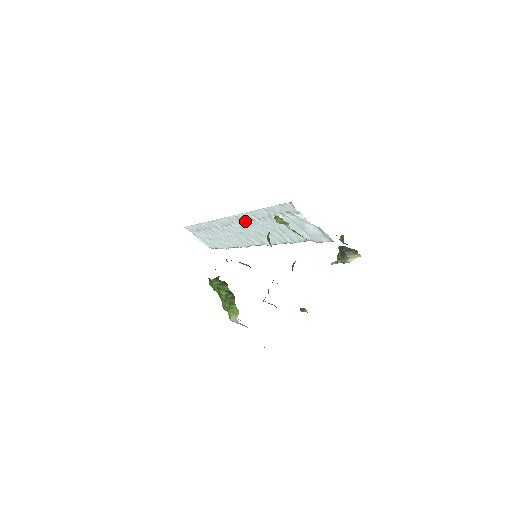
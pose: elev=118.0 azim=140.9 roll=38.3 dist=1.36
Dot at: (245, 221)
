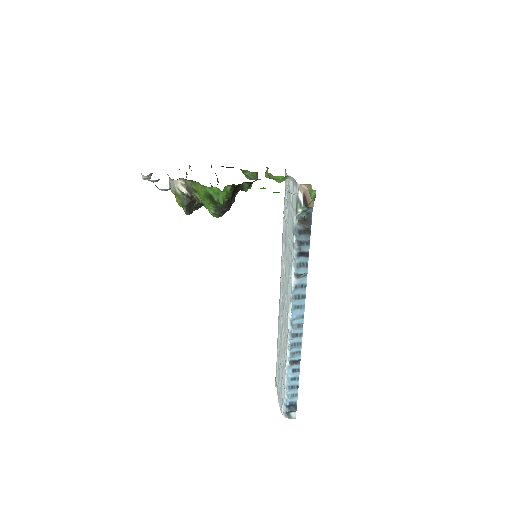
Dot at: (283, 270)
